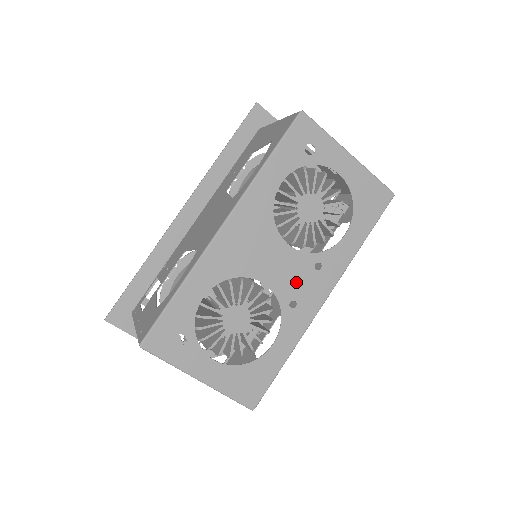
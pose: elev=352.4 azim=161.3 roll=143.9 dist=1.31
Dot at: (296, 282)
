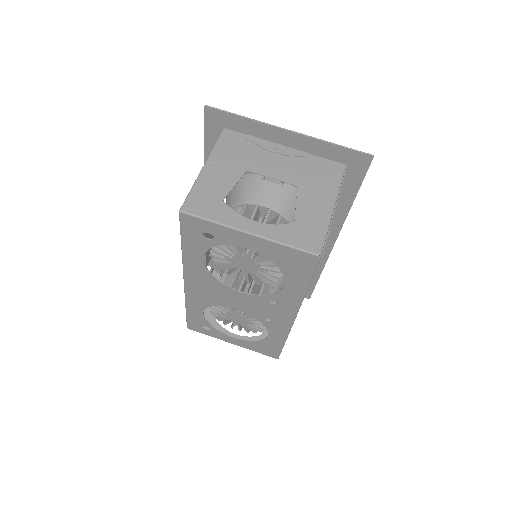
Dot at: (261, 310)
